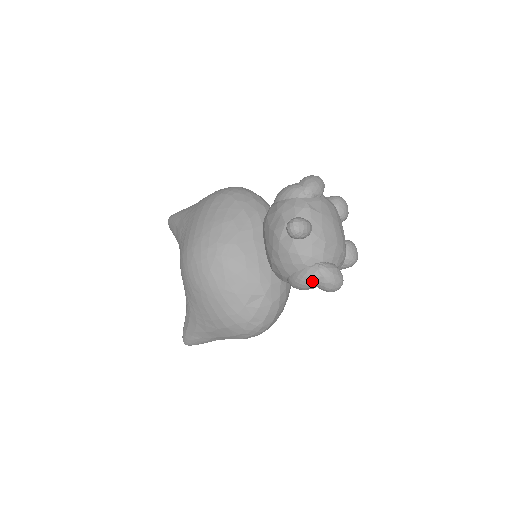
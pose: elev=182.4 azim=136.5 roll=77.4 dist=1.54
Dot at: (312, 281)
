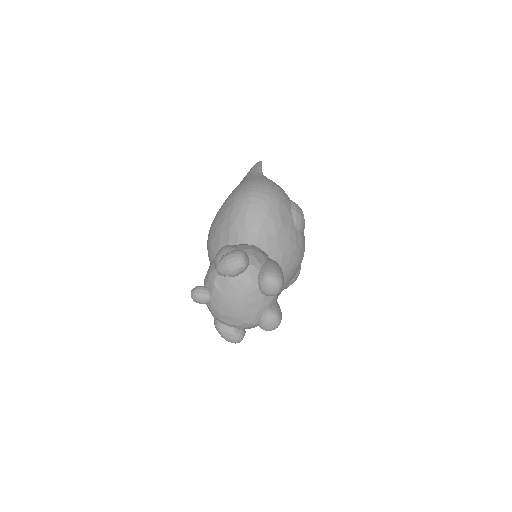
Dot at: occluded
